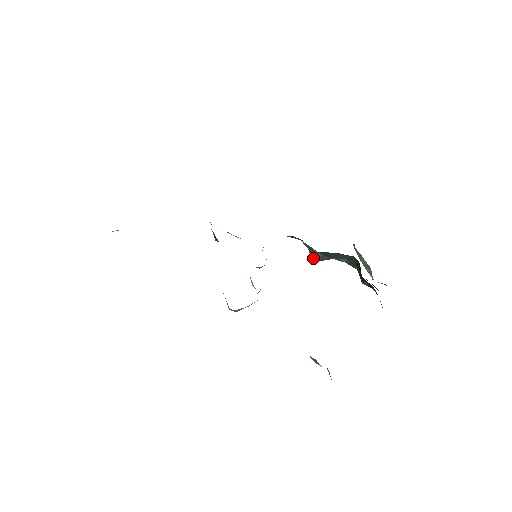
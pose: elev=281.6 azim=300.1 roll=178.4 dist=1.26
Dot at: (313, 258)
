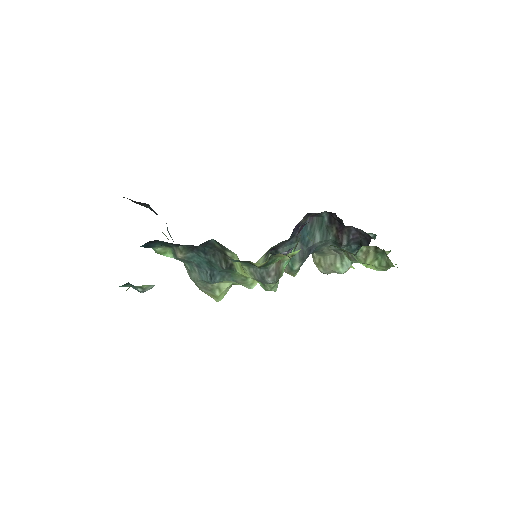
Dot at: (295, 261)
